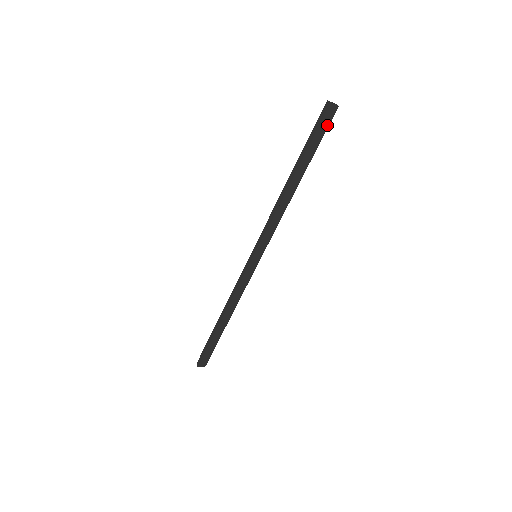
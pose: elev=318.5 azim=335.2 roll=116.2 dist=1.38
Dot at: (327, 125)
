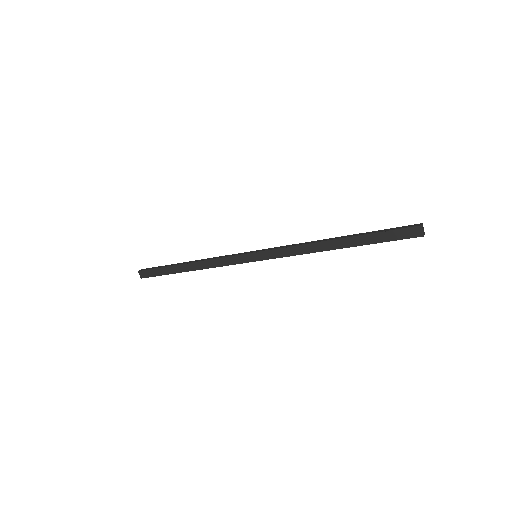
Dot at: (401, 238)
